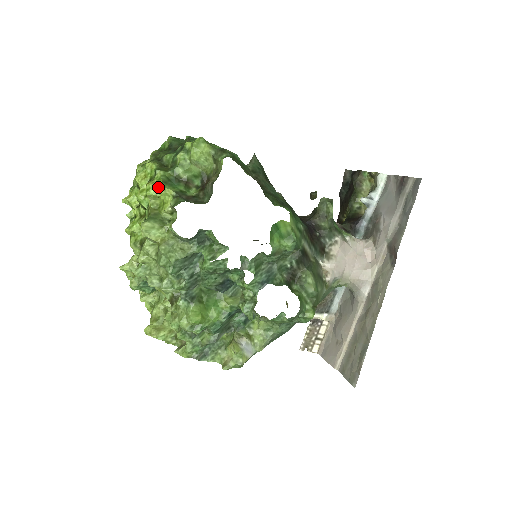
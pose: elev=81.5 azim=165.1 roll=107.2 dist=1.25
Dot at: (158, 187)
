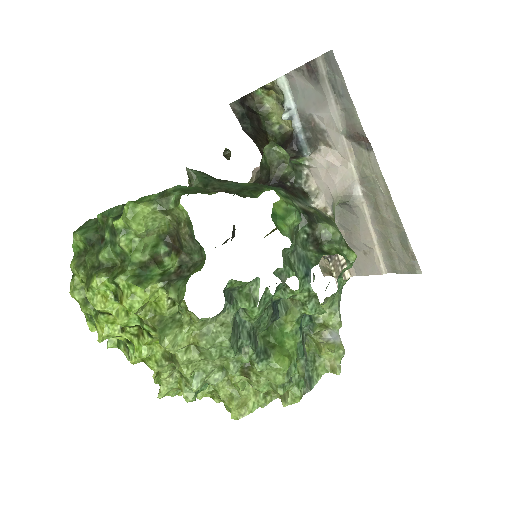
Dot at: (137, 295)
